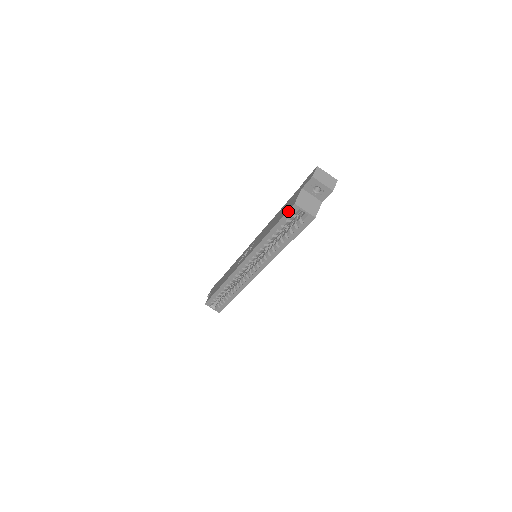
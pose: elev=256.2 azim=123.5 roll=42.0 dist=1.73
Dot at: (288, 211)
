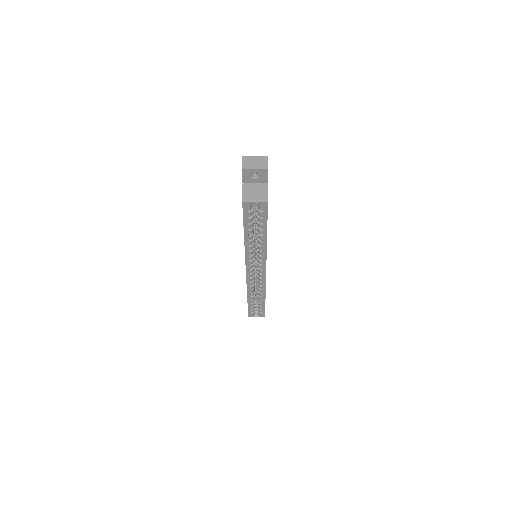
Dot at: (243, 210)
